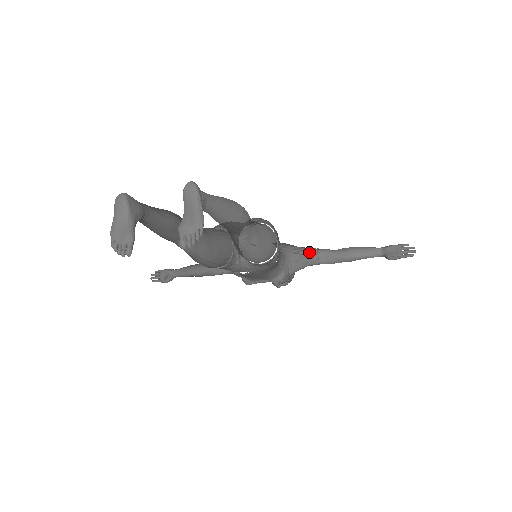
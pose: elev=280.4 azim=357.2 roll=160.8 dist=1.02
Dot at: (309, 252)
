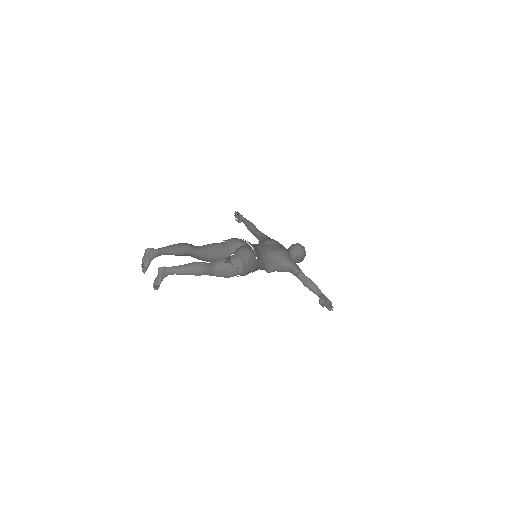
Dot at: (290, 267)
